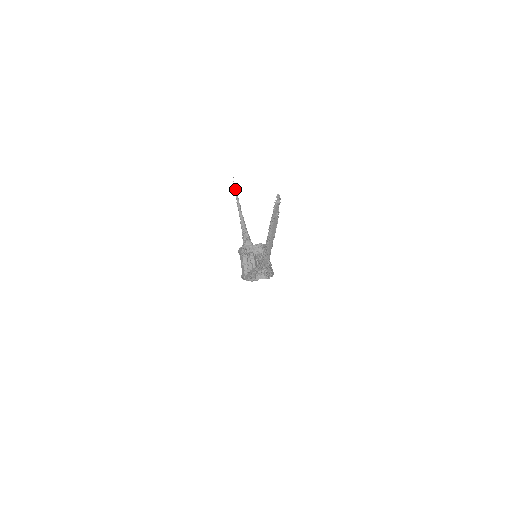
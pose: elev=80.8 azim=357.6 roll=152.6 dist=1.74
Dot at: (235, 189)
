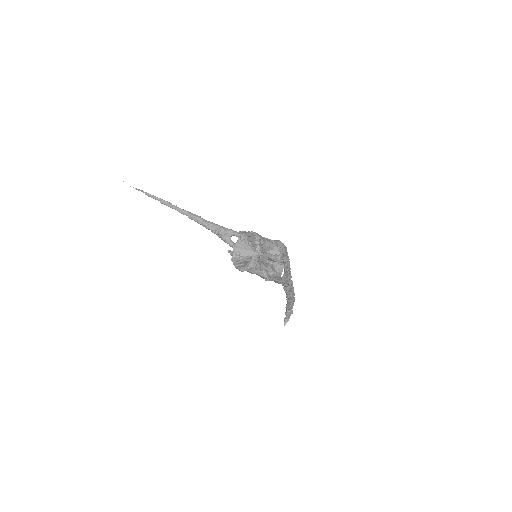
Dot at: occluded
